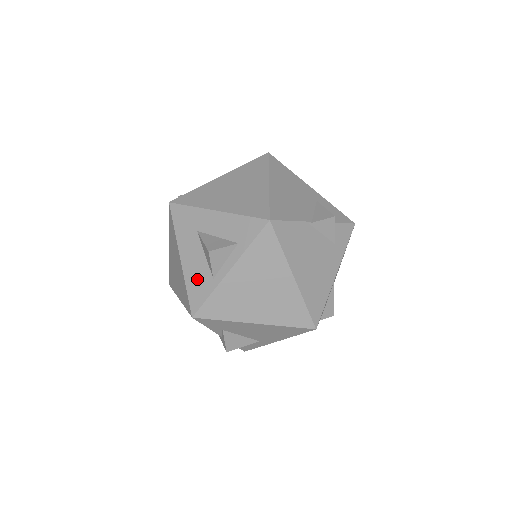
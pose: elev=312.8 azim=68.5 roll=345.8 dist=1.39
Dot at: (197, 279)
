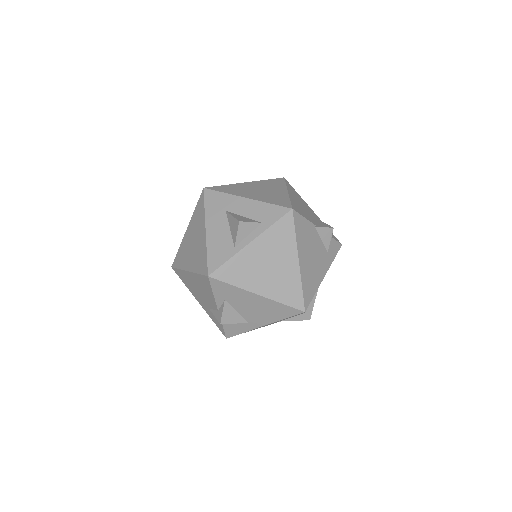
Dot at: (219, 246)
